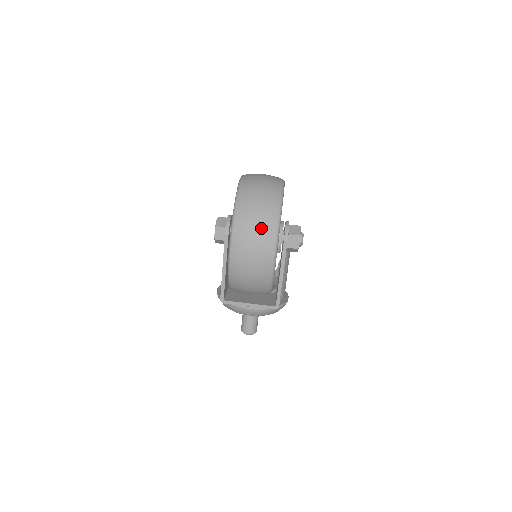
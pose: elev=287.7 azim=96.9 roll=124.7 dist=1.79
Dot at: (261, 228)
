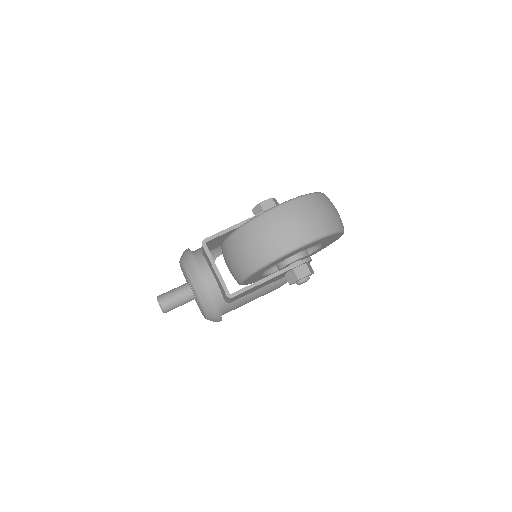
Dot at: (317, 220)
